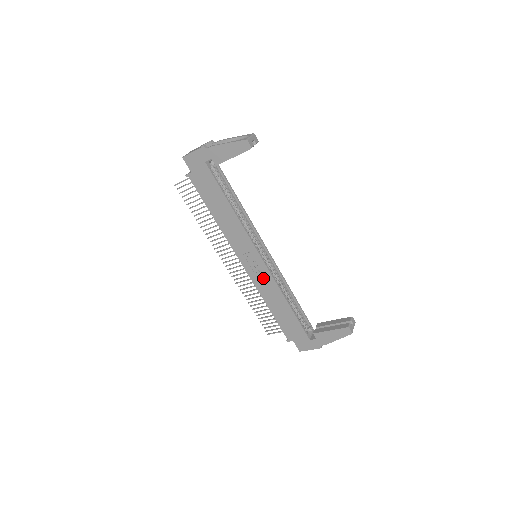
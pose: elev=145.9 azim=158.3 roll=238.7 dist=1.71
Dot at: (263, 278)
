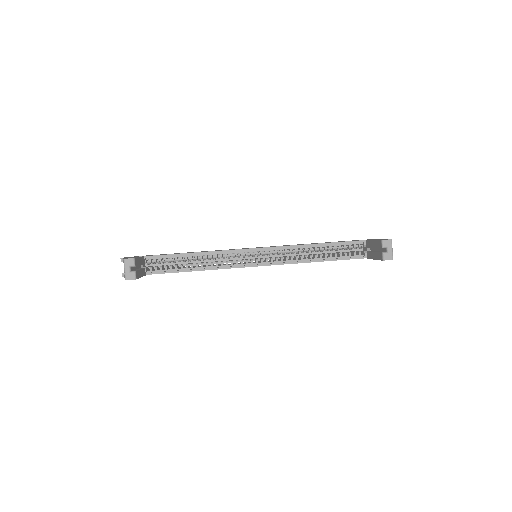
Dot at: occluded
